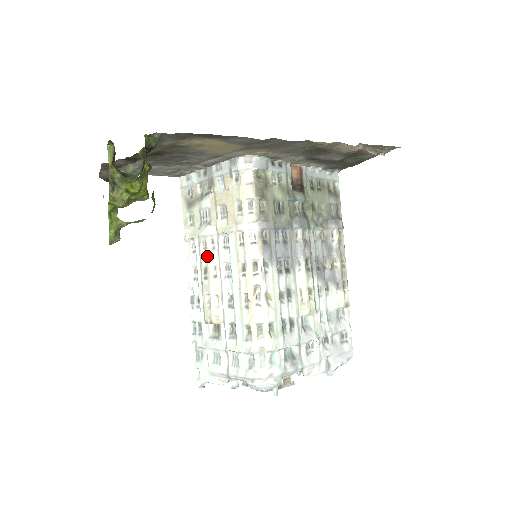
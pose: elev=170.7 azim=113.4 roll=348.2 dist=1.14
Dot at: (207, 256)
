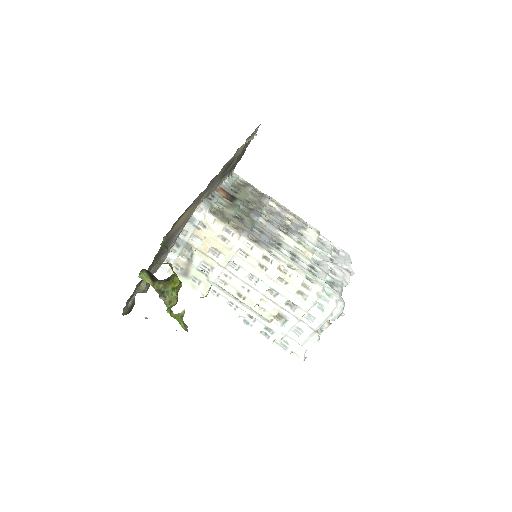
Dot at: (232, 286)
